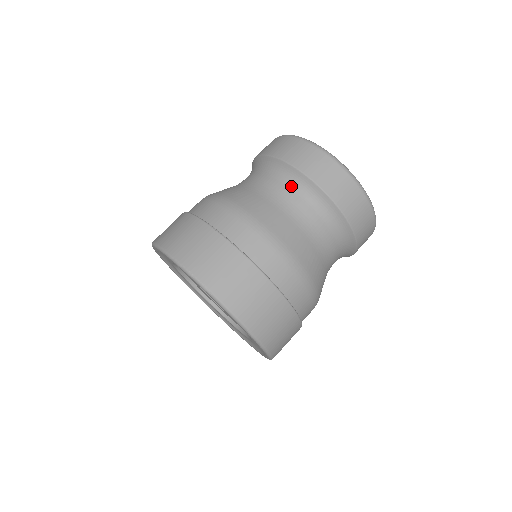
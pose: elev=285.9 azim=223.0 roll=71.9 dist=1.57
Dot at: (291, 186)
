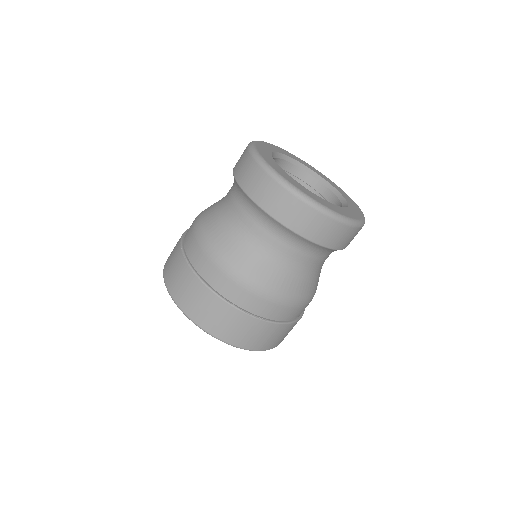
Dot at: (242, 204)
